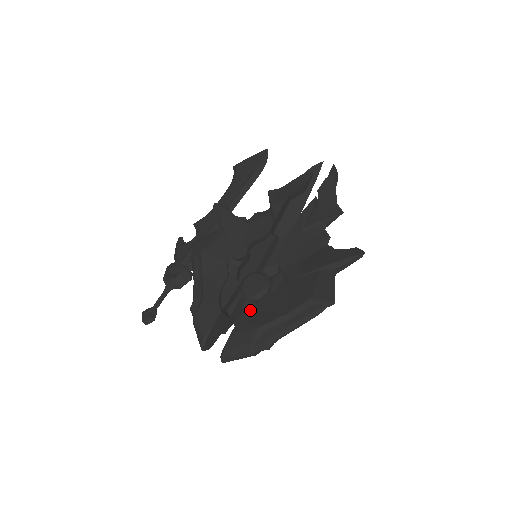
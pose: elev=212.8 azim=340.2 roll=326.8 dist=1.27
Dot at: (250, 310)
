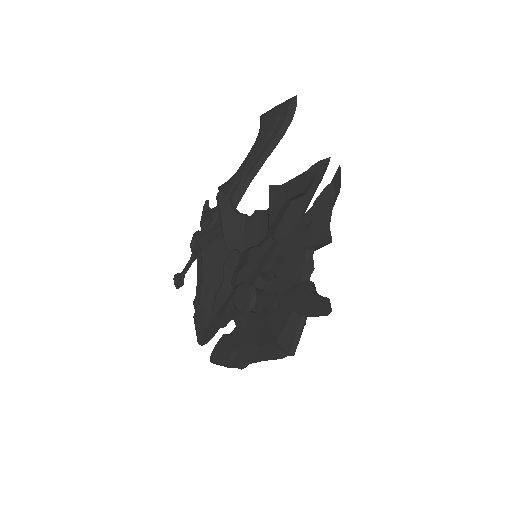
Dot at: occluded
